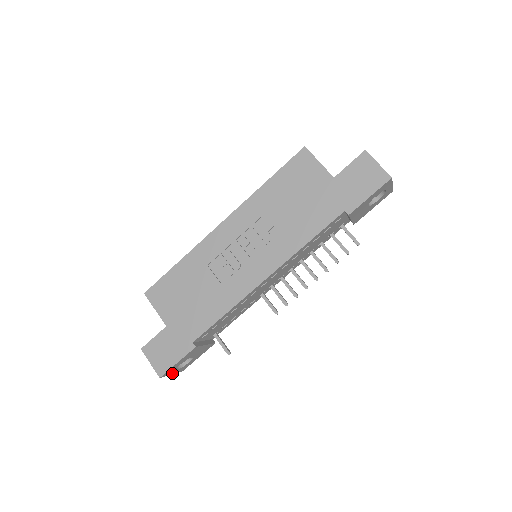
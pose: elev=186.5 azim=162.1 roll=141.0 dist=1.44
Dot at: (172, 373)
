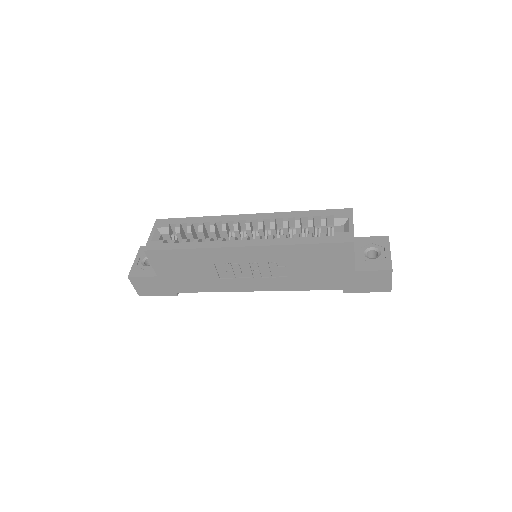
Dot at: occluded
